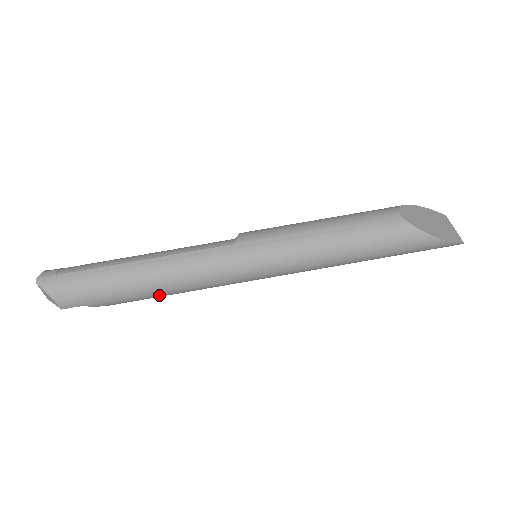
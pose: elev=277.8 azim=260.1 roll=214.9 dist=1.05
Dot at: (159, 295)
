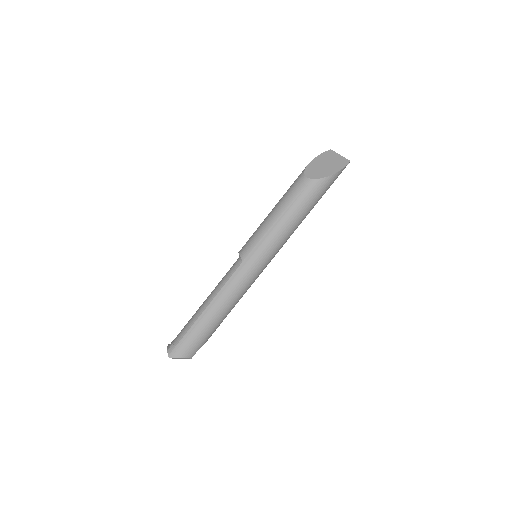
Dot at: occluded
